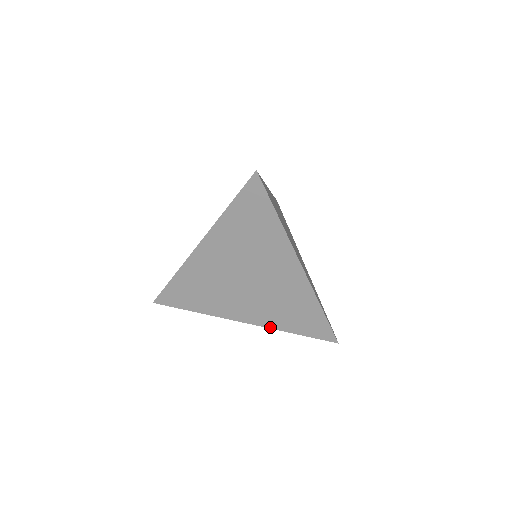
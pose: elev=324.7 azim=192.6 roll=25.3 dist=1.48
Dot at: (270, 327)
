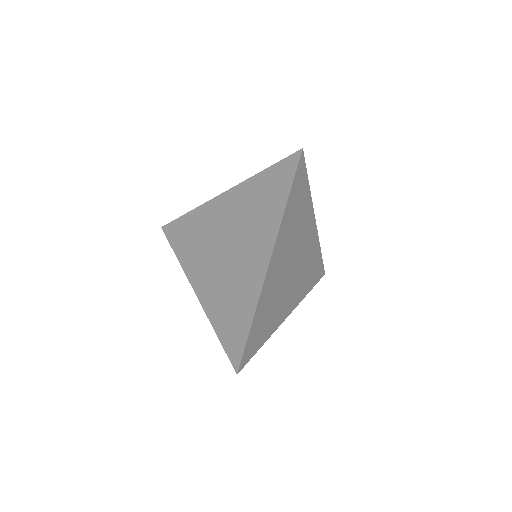
Dot at: (206, 311)
